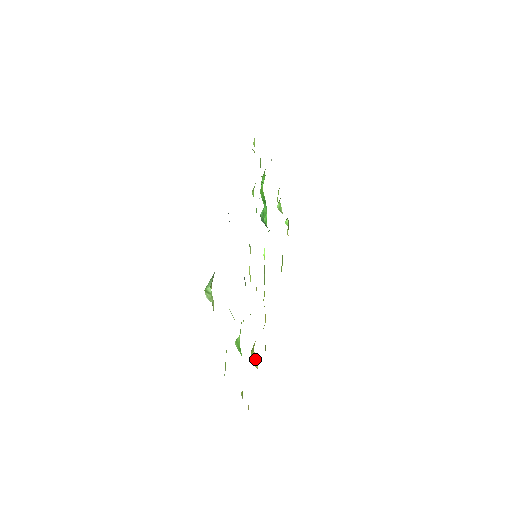
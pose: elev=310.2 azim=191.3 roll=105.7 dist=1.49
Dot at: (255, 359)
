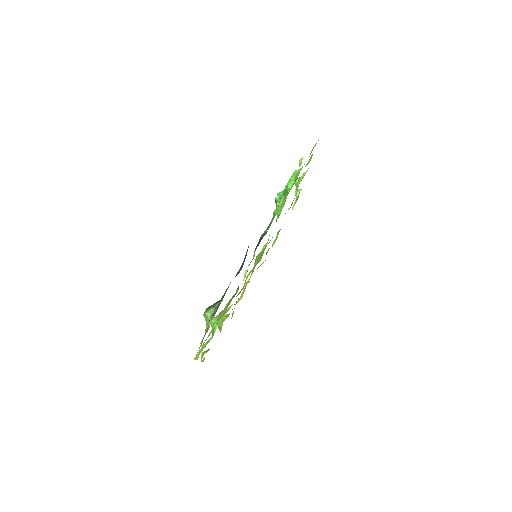
Dot at: (221, 327)
